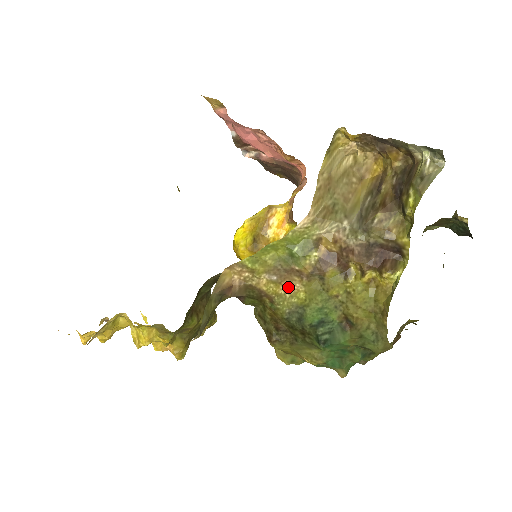
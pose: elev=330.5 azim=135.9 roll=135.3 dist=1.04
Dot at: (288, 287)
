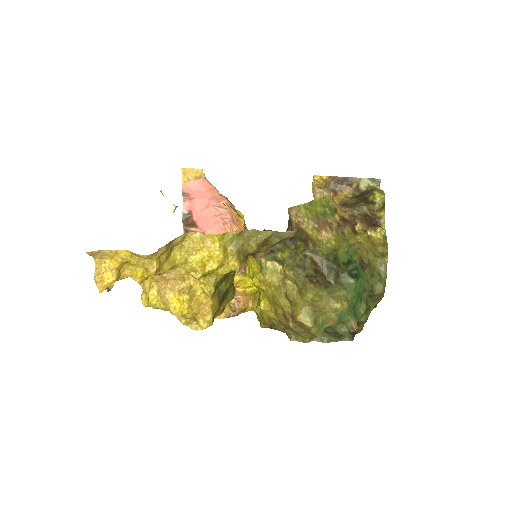
Dot at: (324, 235)
